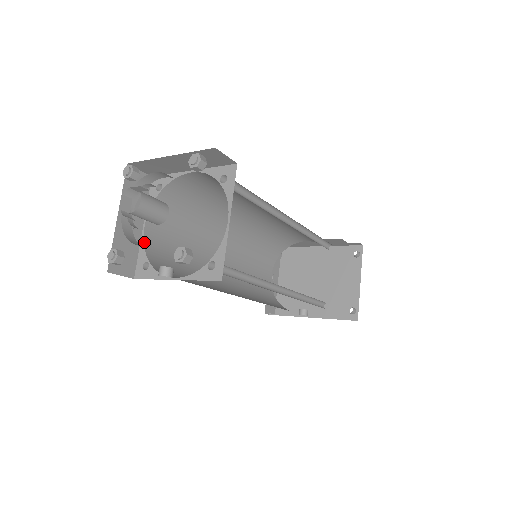
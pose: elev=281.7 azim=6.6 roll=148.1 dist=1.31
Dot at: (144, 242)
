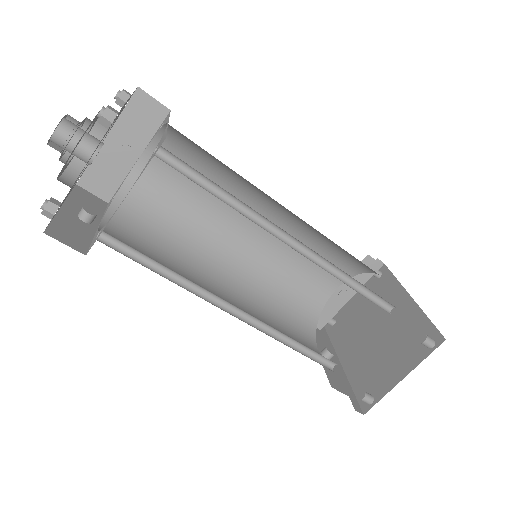
Dot at: (129, 174)
